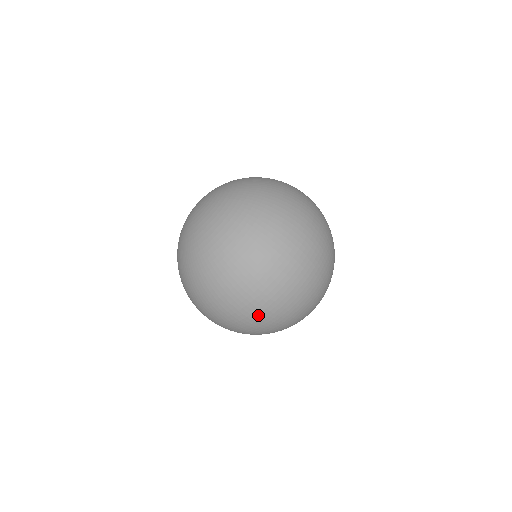
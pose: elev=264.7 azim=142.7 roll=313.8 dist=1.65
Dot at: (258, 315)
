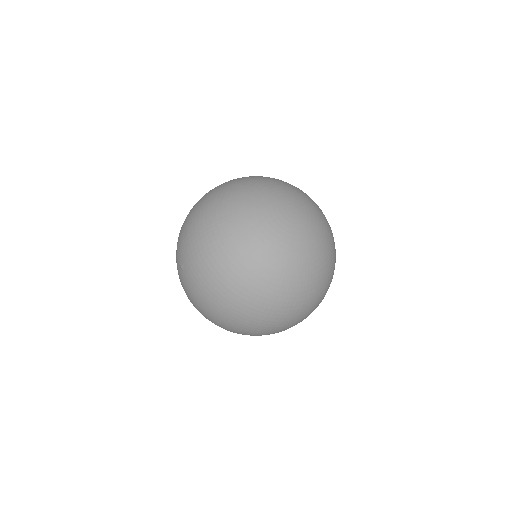
Dot at: (272, 333)
